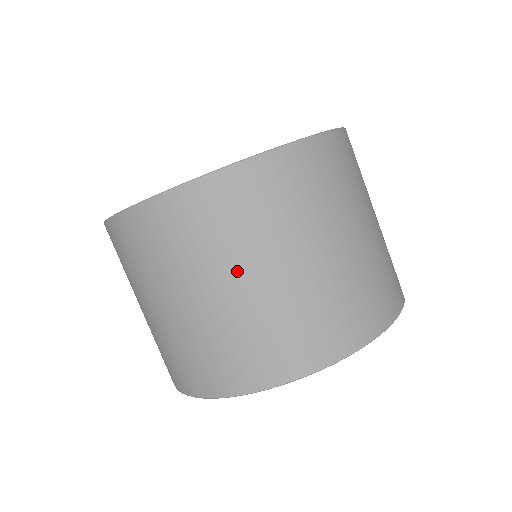
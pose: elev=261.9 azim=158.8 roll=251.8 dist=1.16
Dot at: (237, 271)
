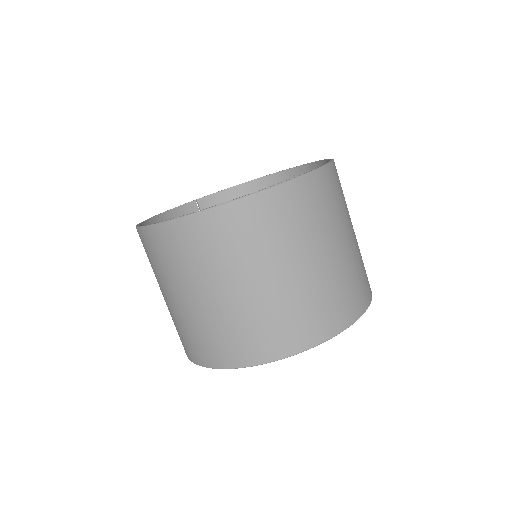
Dot at: (271, 267)
